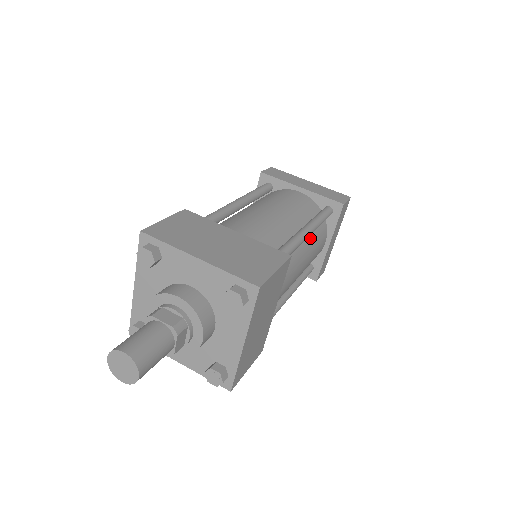
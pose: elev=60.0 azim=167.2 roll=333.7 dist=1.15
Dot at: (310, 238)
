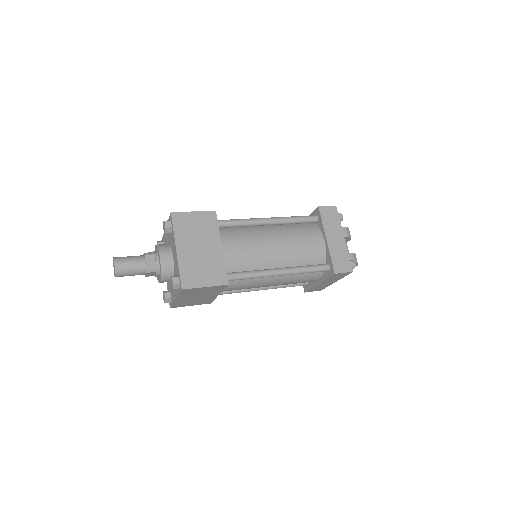
Dot at: (291, 275)
